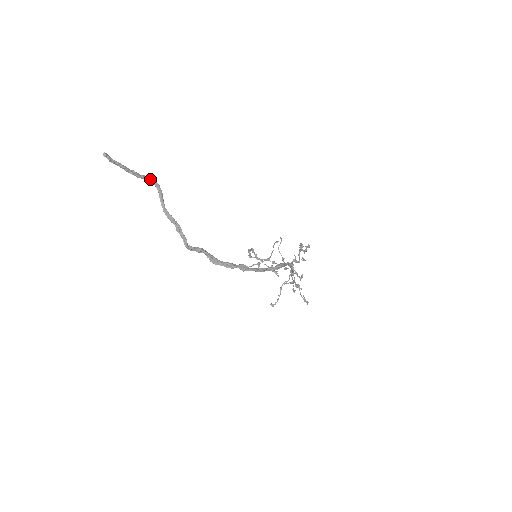
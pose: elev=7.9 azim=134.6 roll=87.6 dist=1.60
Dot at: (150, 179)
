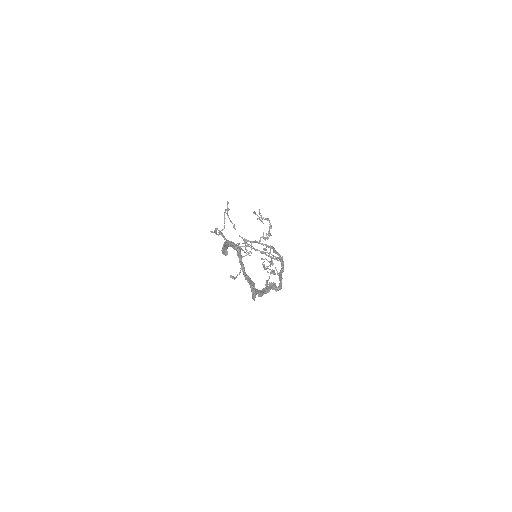
Dot at: (232, 244)
